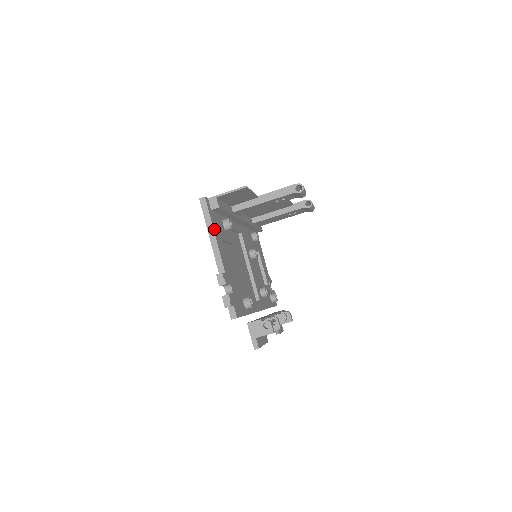
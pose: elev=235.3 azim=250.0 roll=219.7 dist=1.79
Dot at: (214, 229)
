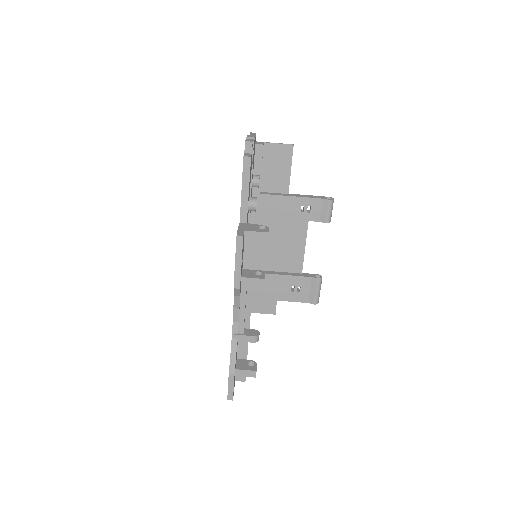
Dot at: occluded
